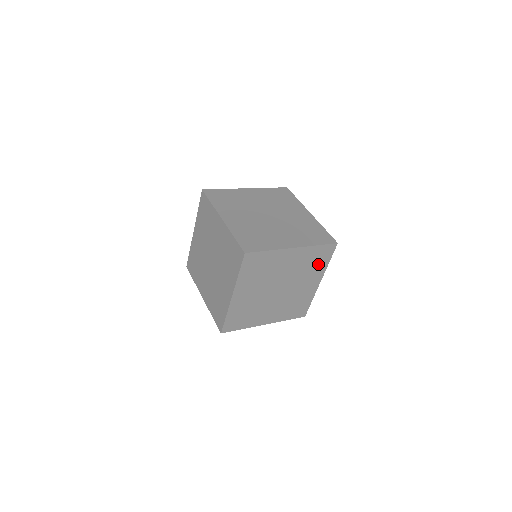
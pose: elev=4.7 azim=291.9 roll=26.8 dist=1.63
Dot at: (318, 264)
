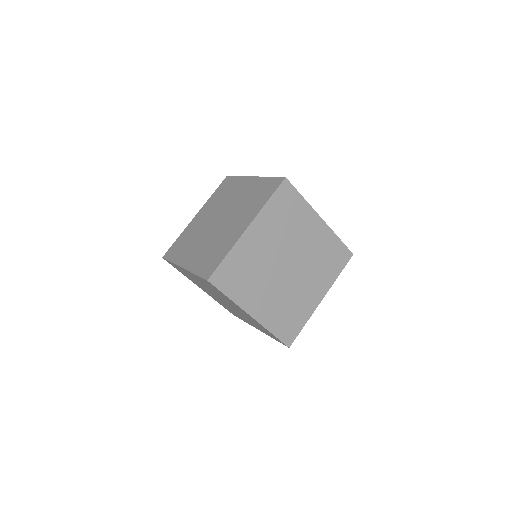
Dot at: occluded
